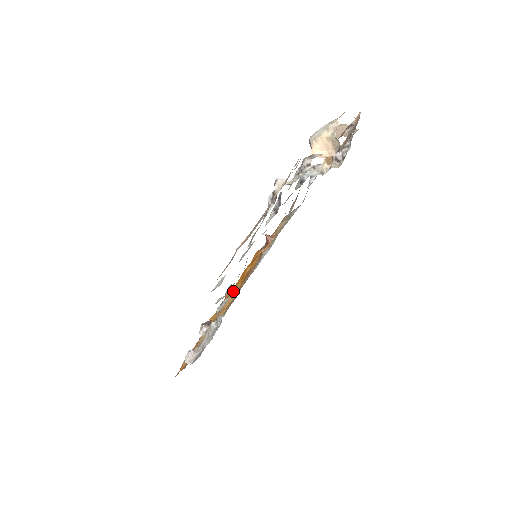
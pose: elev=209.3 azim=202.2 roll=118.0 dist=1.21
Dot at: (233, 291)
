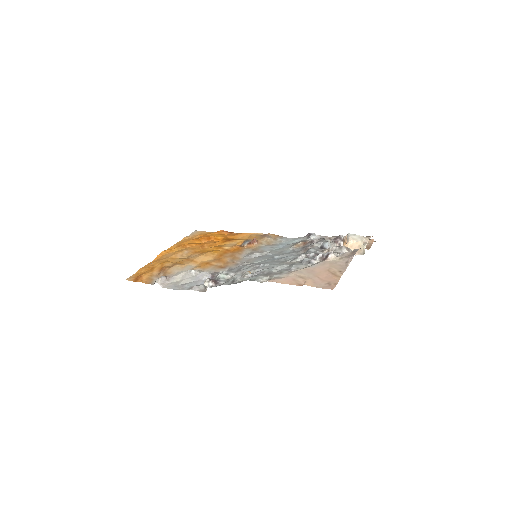
Dot at: (208, 254)
